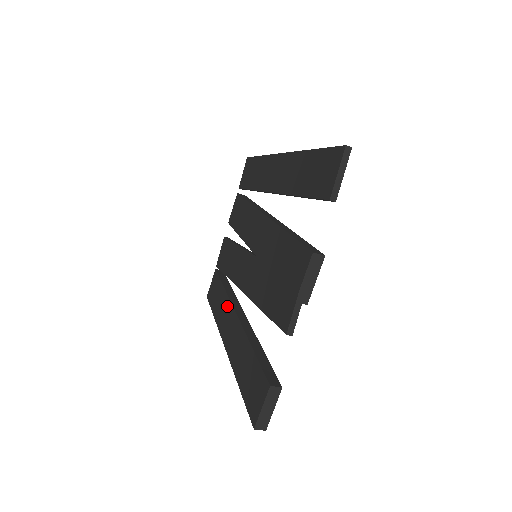
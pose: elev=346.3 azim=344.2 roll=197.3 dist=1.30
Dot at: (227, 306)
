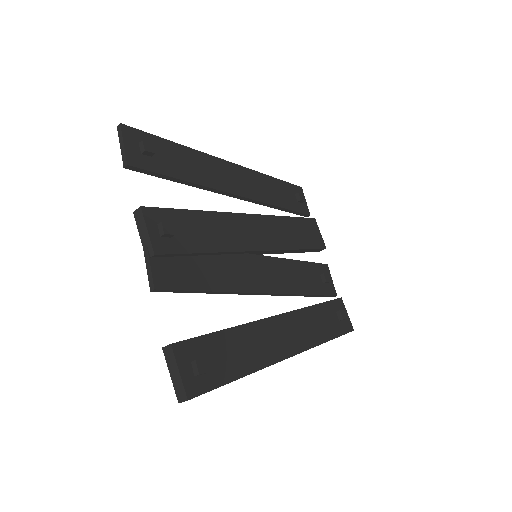
Dot at: occluded
